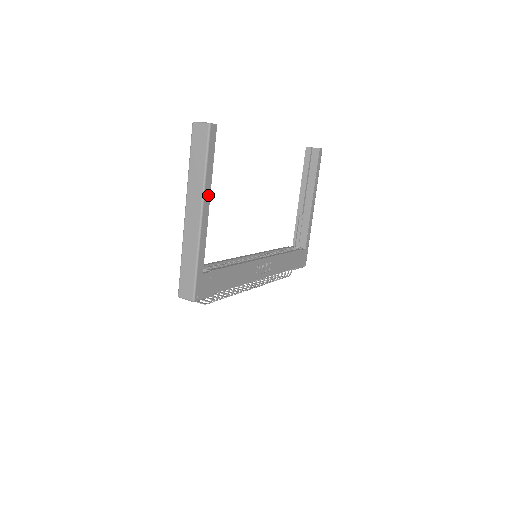
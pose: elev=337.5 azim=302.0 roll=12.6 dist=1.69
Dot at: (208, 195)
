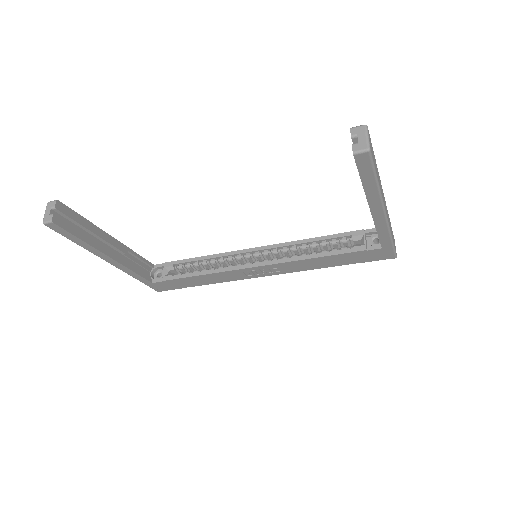
Dot at: (102, 254)
